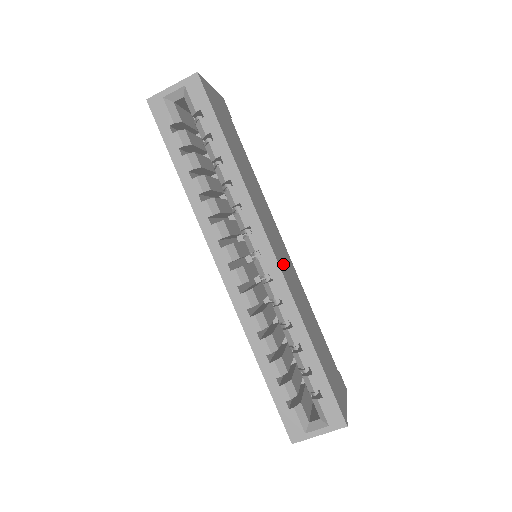
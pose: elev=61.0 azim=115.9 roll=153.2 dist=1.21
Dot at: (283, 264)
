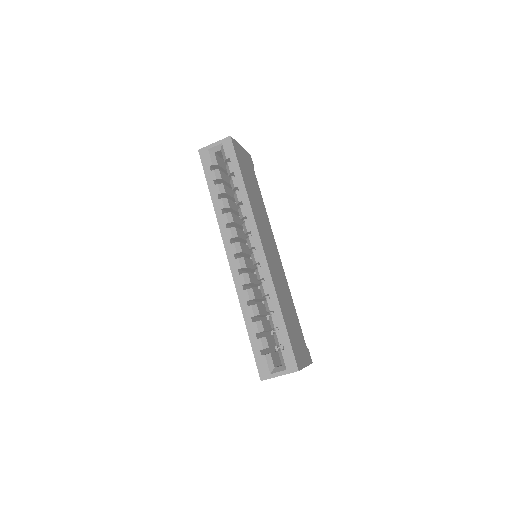
Dot at: (271, 260)
